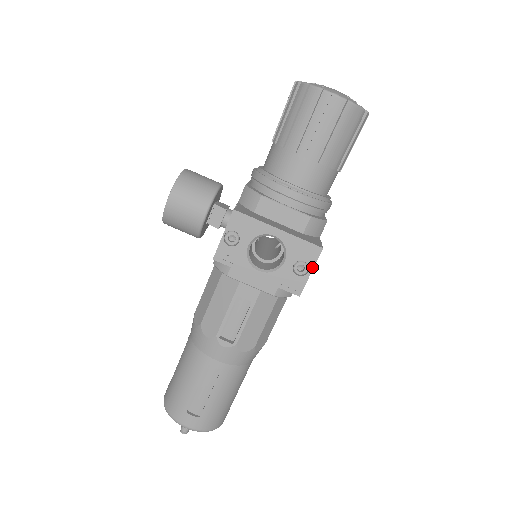
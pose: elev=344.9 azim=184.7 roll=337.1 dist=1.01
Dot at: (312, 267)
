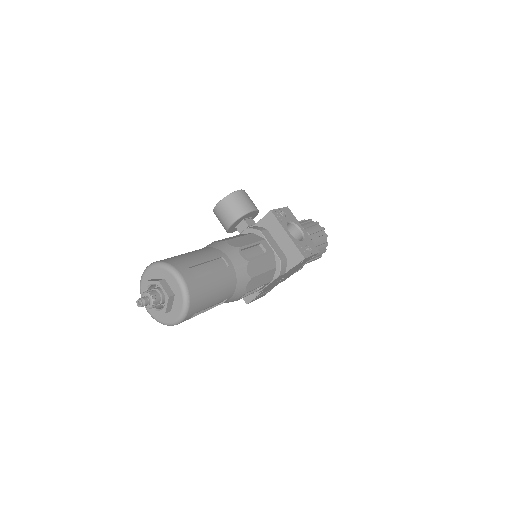
Dot at: (314, 254)
